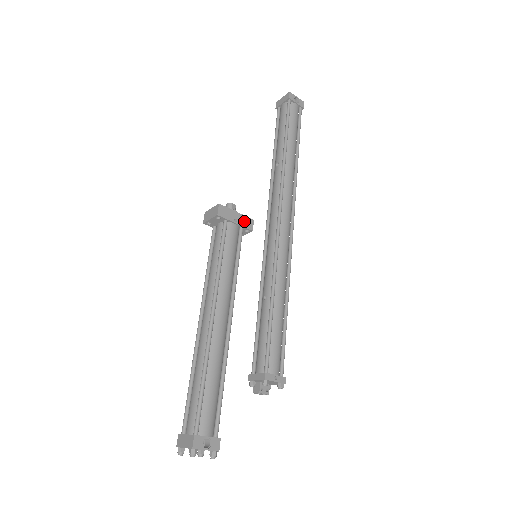
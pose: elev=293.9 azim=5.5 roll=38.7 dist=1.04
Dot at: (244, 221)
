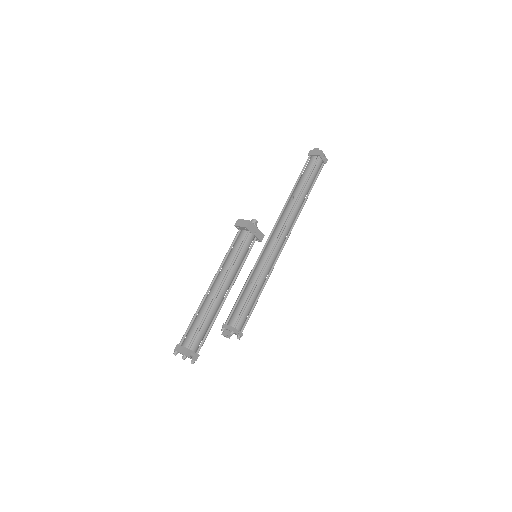
Dot at: (259, 235)
